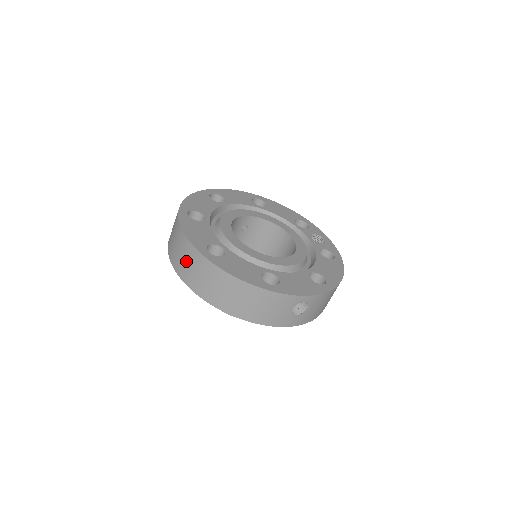
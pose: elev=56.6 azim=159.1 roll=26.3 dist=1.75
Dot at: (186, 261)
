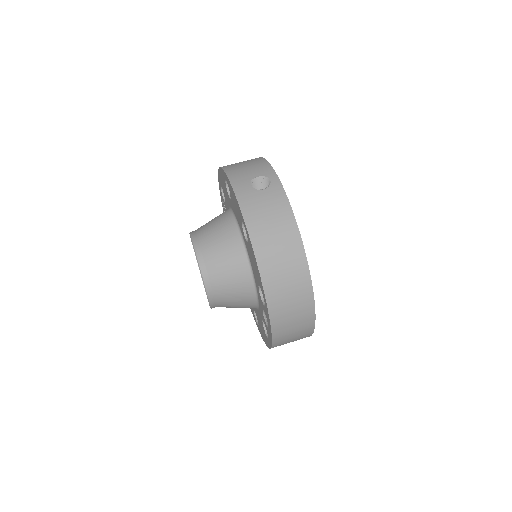
Dot at: occluded
